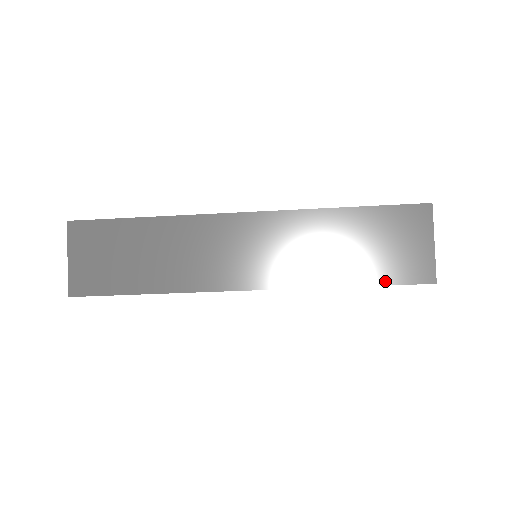
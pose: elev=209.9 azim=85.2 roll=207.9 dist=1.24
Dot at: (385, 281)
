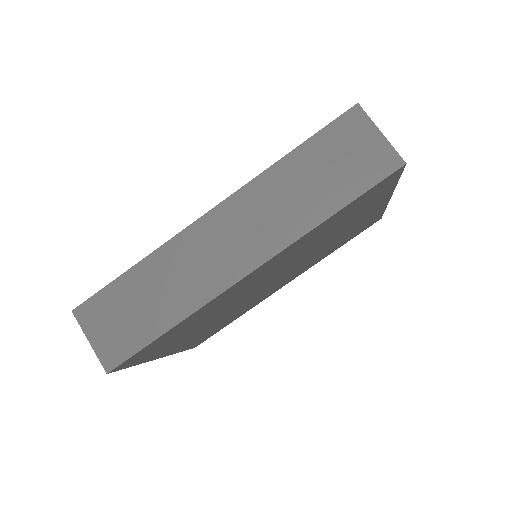
Dot at: (361, 190)
